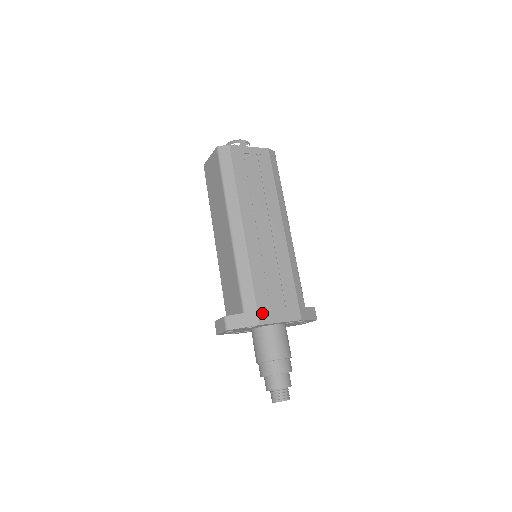
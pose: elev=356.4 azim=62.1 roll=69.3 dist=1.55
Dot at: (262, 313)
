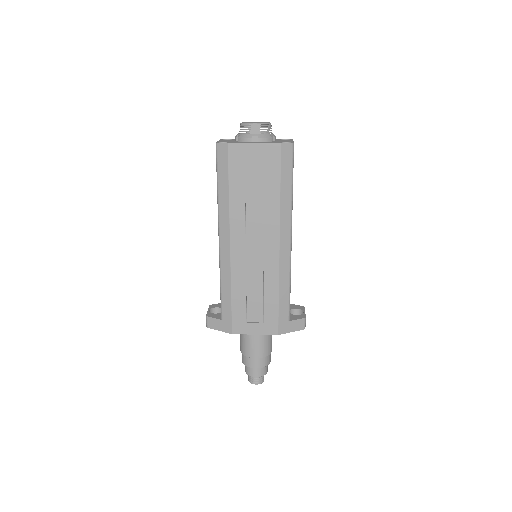
Dot at: (236, 325)
